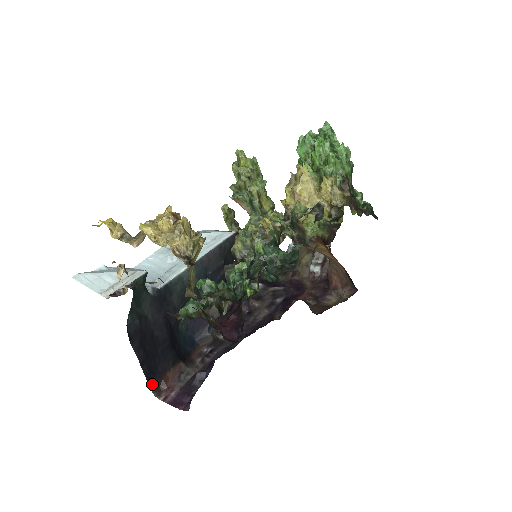
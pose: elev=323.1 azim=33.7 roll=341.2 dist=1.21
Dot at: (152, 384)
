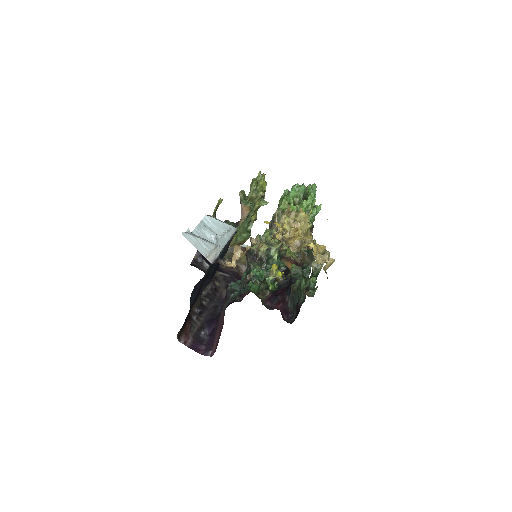
Dot at: (180, 330)
